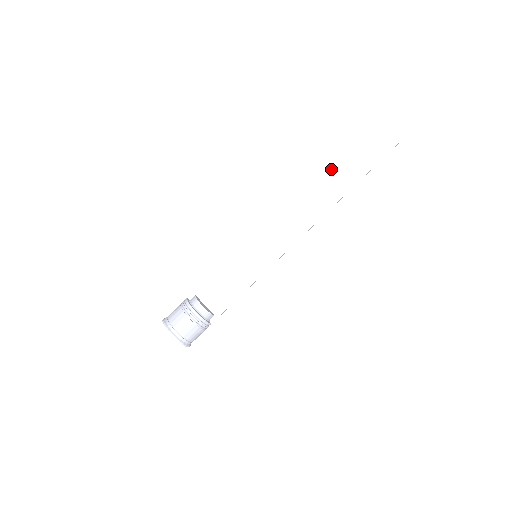
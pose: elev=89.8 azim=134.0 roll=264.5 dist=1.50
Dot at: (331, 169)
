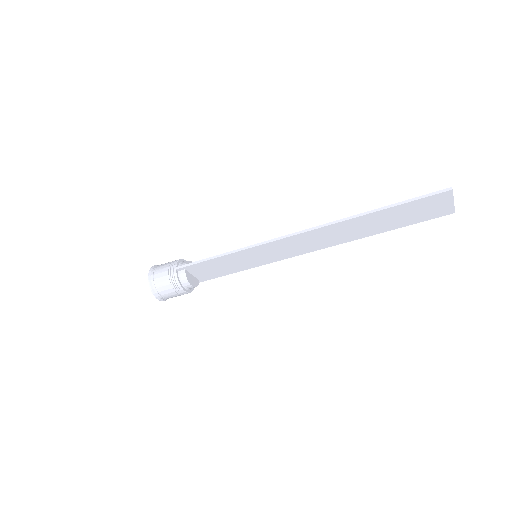
Dot at: (373, 218)
